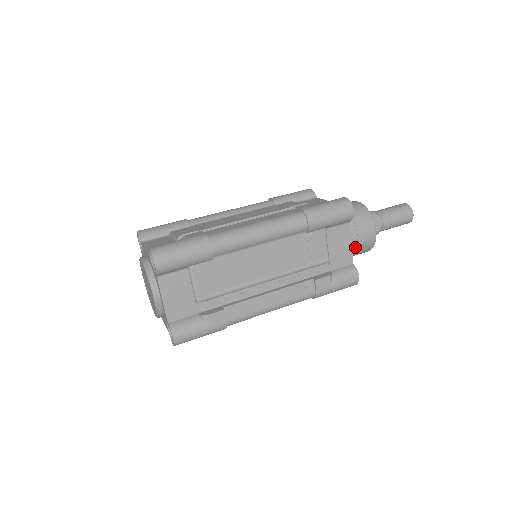
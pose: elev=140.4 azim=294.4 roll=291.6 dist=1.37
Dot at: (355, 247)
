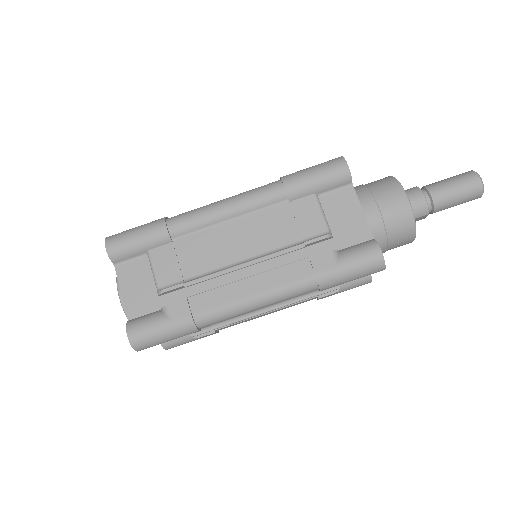
Dot at: occluded
